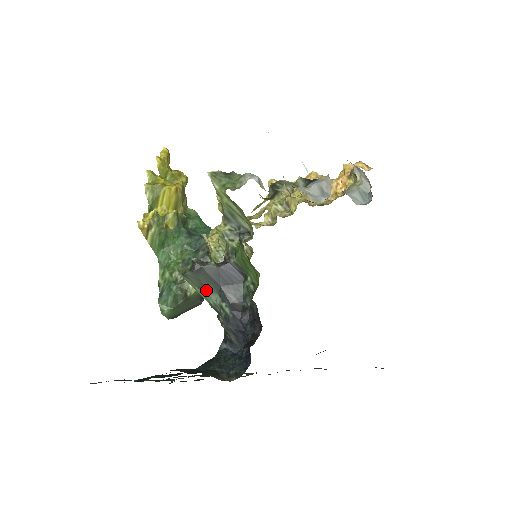
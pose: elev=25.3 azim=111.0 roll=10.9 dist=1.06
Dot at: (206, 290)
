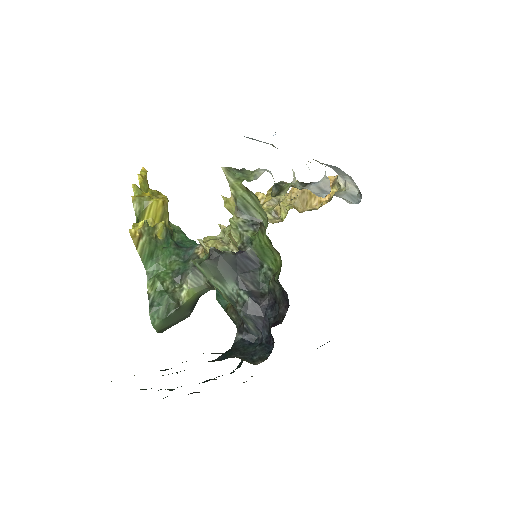
Dot at: (223, 279)
